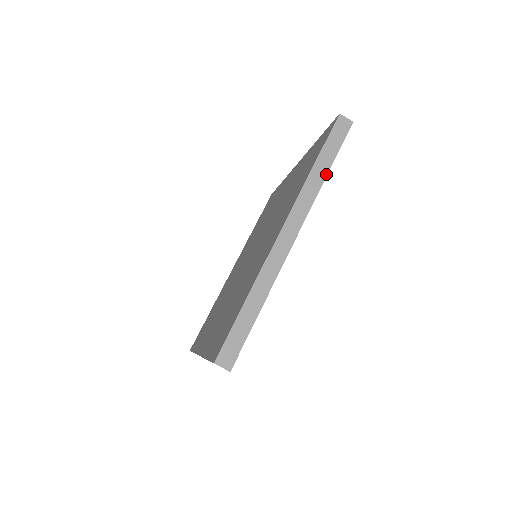
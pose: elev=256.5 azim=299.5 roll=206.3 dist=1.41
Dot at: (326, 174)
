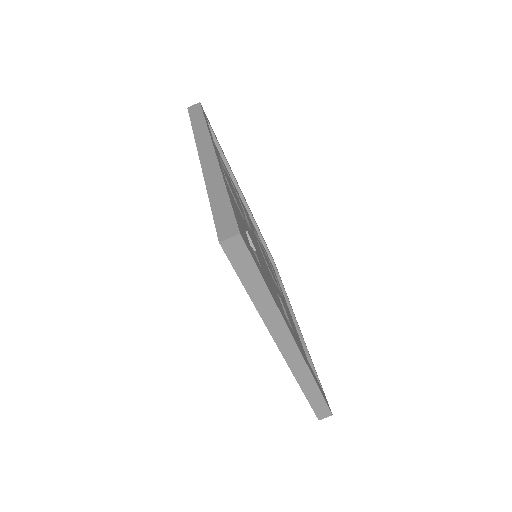
Dot at: (269, 294)
